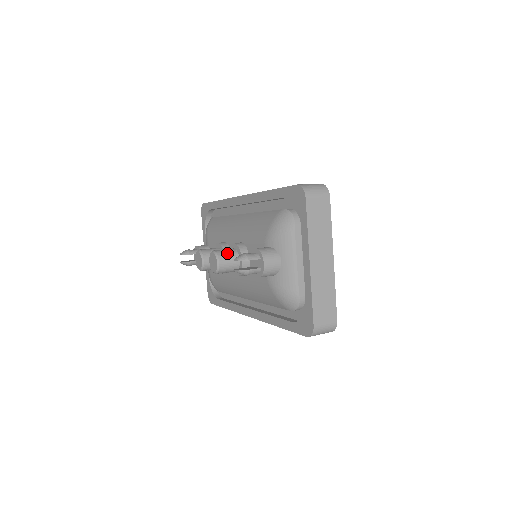
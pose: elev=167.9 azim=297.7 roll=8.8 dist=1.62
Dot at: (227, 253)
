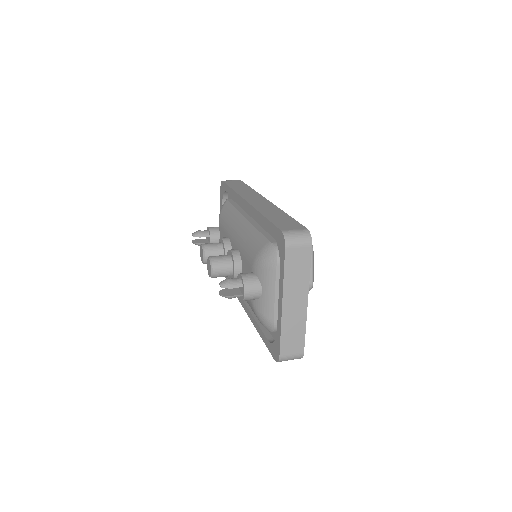
Dot at: (222, 262)
